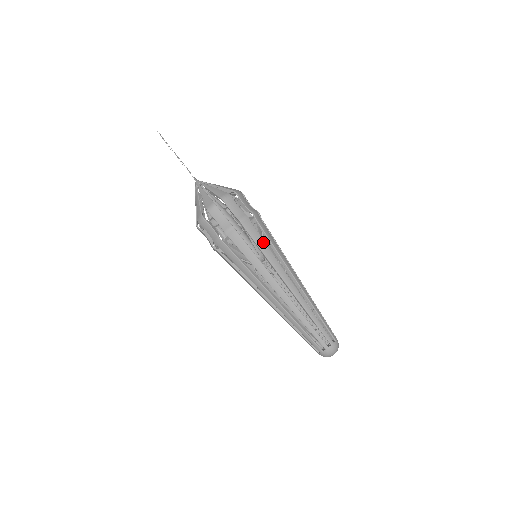
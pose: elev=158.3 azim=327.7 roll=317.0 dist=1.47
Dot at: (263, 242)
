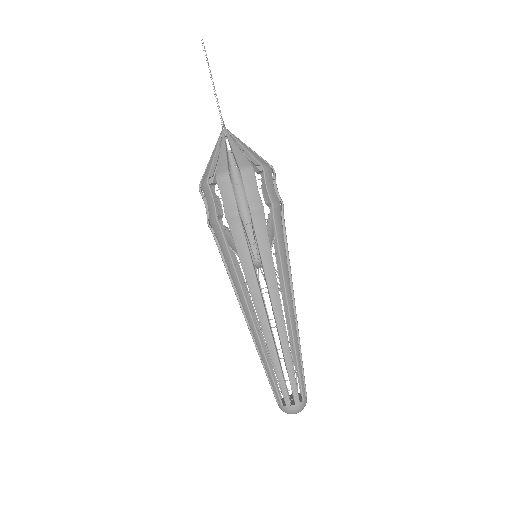
Dot at: (268, 248)
